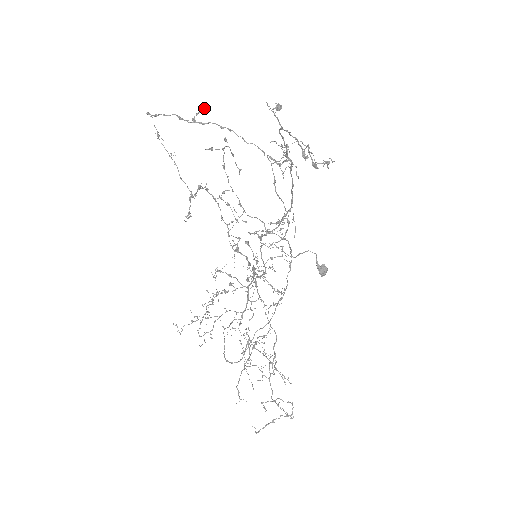
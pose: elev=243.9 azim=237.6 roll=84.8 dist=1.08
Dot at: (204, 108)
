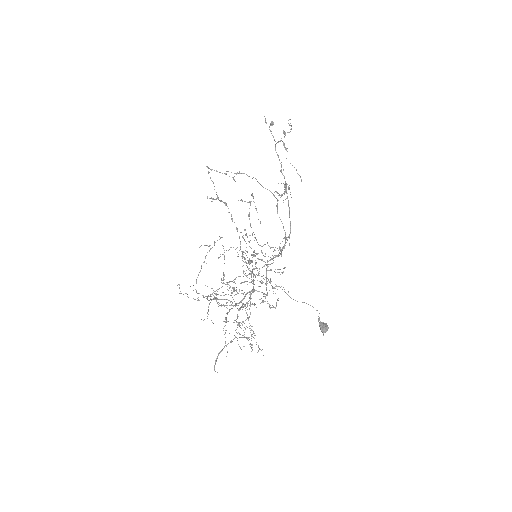
Dot at: occluded
